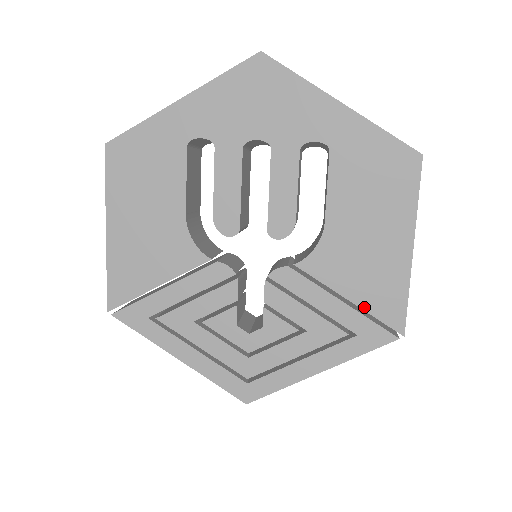
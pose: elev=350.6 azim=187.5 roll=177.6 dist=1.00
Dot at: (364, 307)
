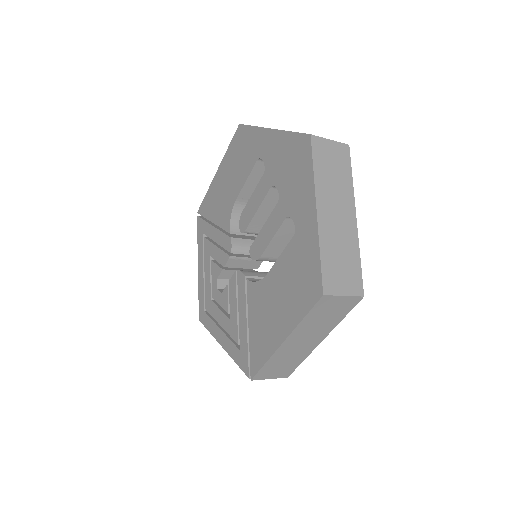
Dot at: (250, 341)
